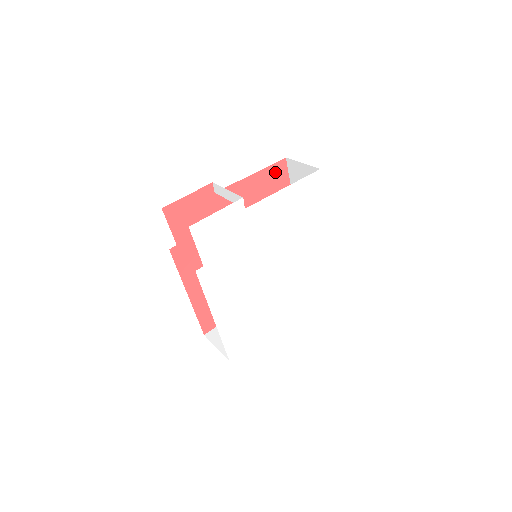
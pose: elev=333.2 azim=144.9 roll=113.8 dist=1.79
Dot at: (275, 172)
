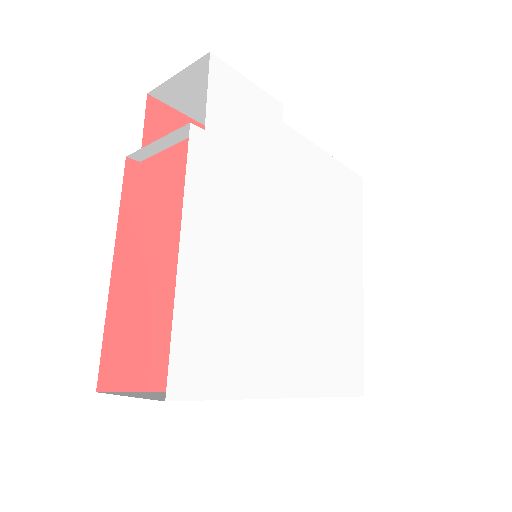
Dot at: occluded
